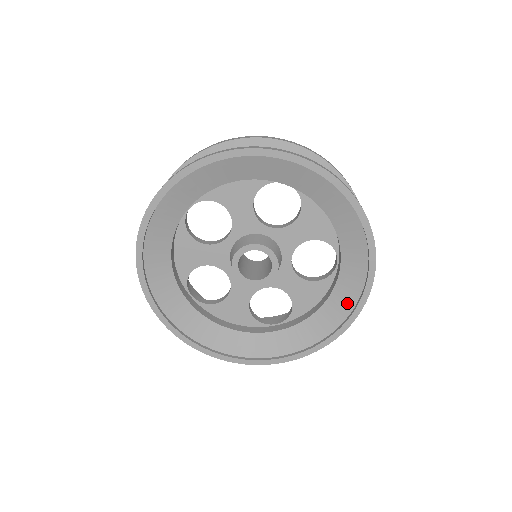
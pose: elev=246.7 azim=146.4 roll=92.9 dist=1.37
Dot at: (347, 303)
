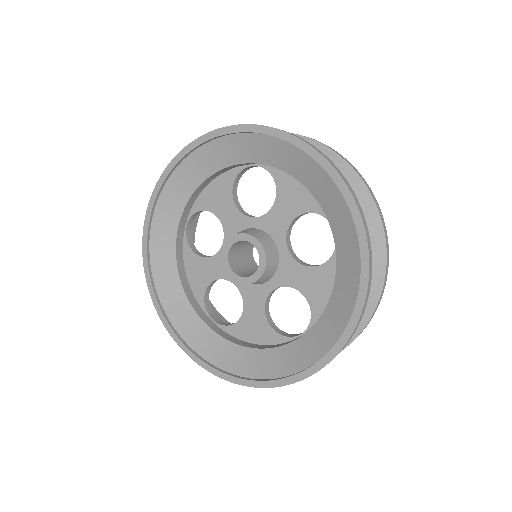
Dot at: (353, 275)
